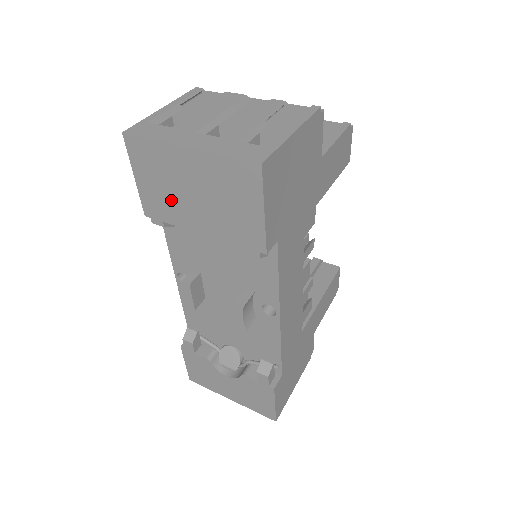
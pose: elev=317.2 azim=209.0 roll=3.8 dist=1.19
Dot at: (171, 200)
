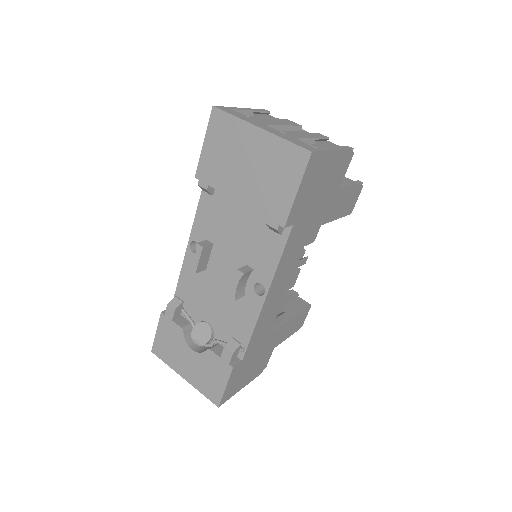
Dot at: (225, 168)
